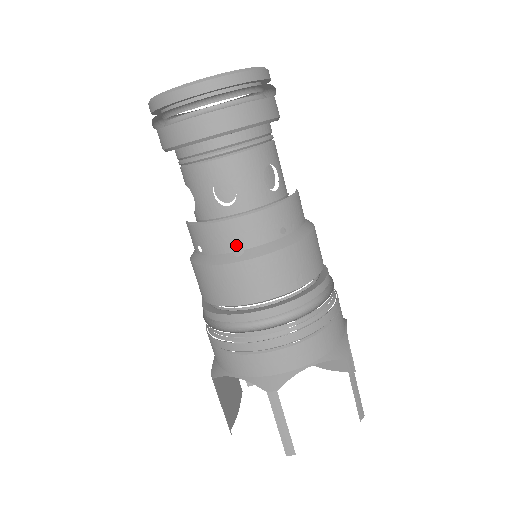
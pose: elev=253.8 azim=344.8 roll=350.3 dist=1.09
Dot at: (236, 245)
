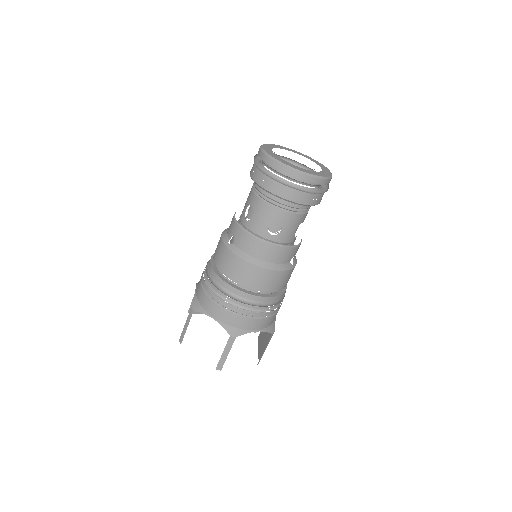
Dot at: occluded
